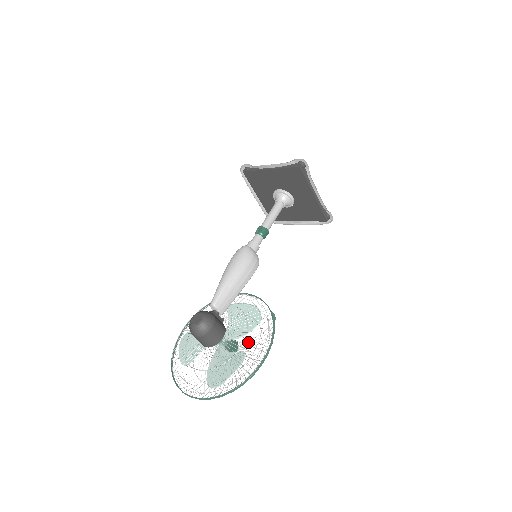
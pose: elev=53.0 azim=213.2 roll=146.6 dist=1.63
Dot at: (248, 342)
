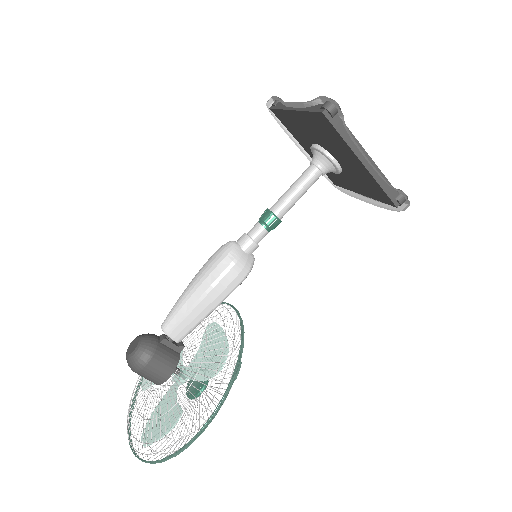
Dot at: (214, 387)
